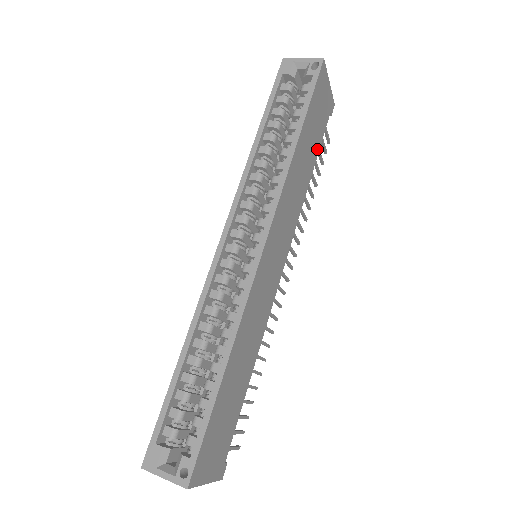
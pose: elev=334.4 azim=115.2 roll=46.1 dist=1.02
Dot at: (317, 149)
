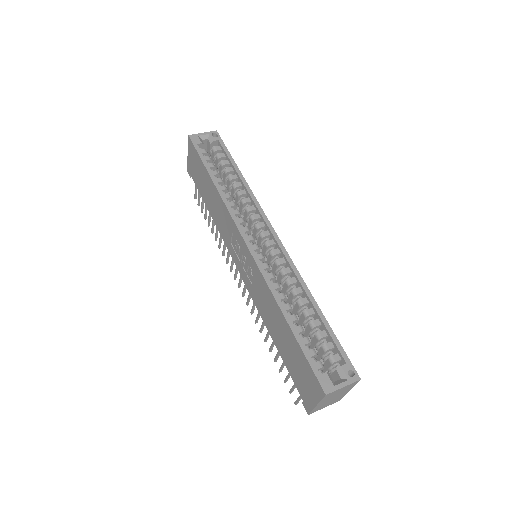
Dot at: occluded
